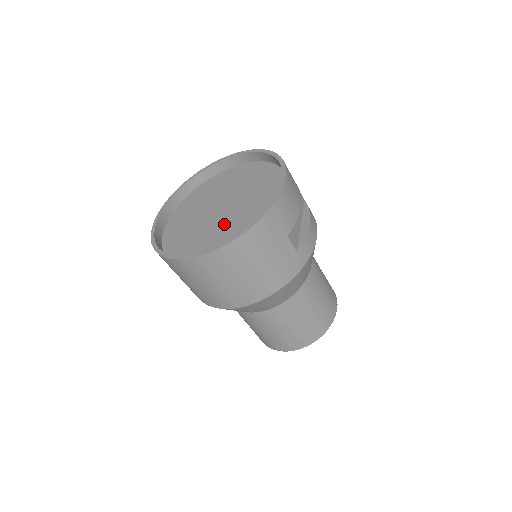
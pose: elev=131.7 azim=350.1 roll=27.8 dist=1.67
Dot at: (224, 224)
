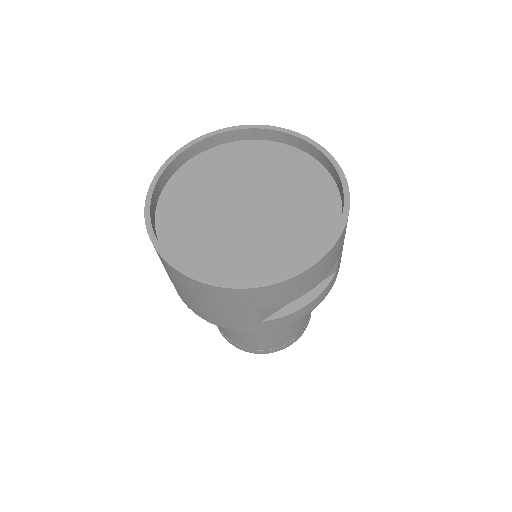
Dot at: (226, 232)
